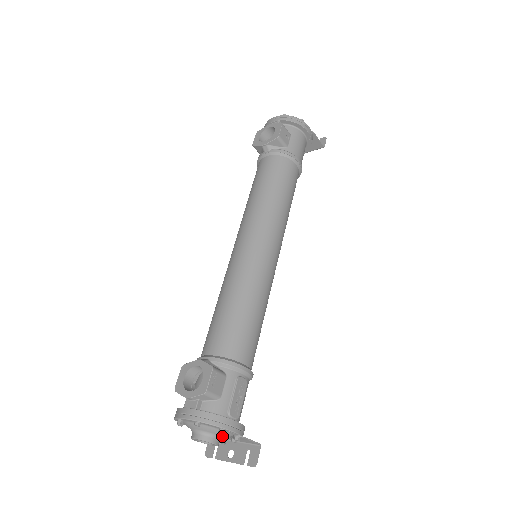
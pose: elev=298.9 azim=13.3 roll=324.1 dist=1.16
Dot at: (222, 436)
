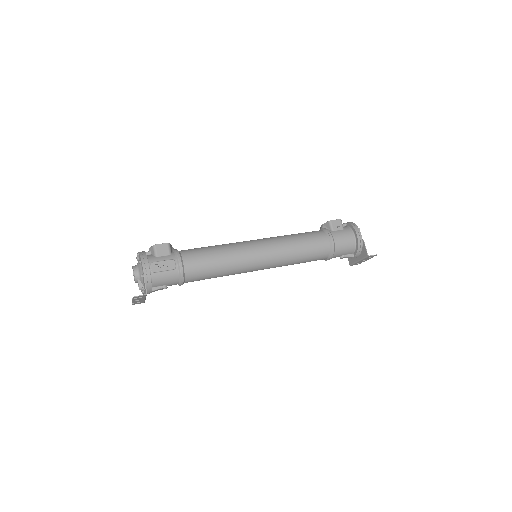
Dot at: (140, 273)
